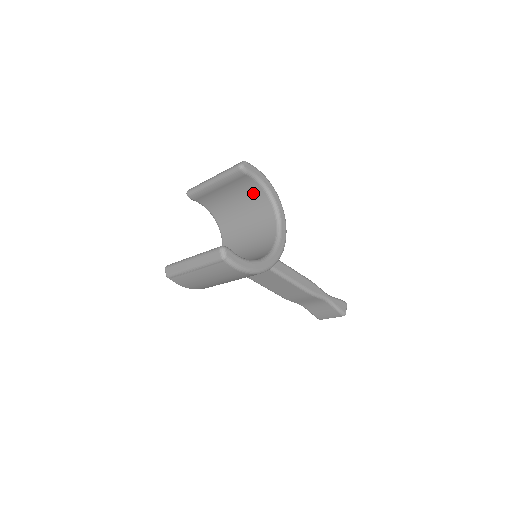
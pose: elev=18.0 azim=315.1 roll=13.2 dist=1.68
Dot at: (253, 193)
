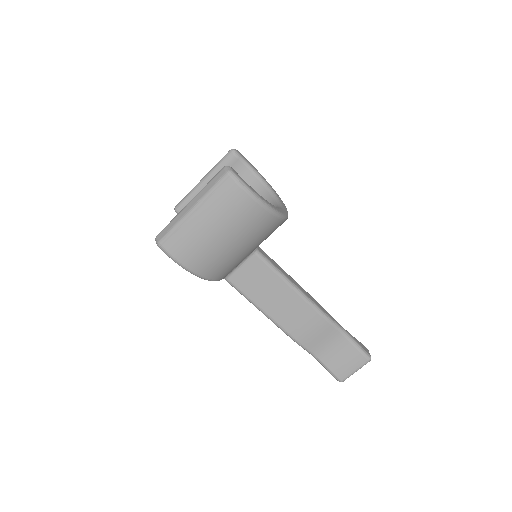
Dot at: occluded
